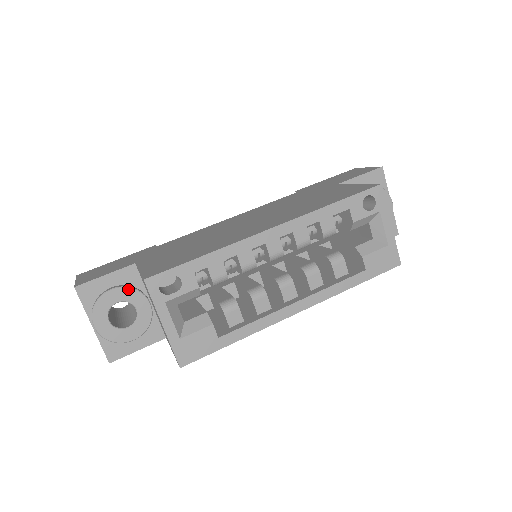
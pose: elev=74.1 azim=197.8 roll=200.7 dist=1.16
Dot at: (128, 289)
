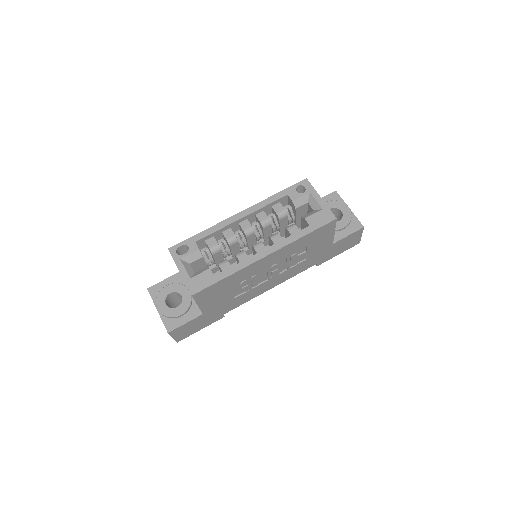
Dot at: (176, 284)
